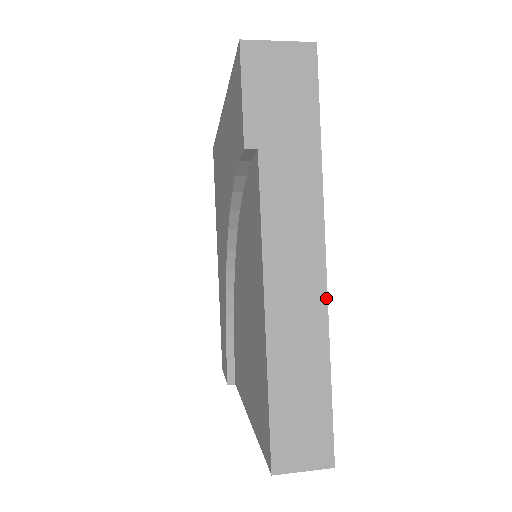
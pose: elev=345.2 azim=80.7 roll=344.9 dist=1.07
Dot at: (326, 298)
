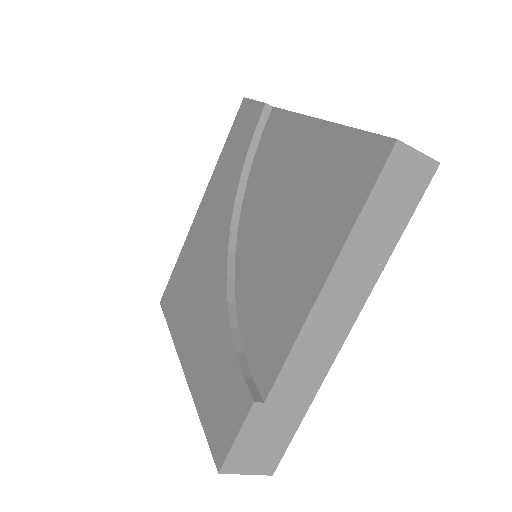
Dot at: occluded
